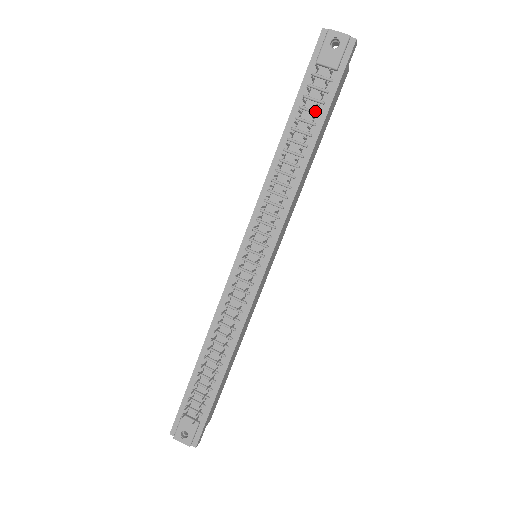
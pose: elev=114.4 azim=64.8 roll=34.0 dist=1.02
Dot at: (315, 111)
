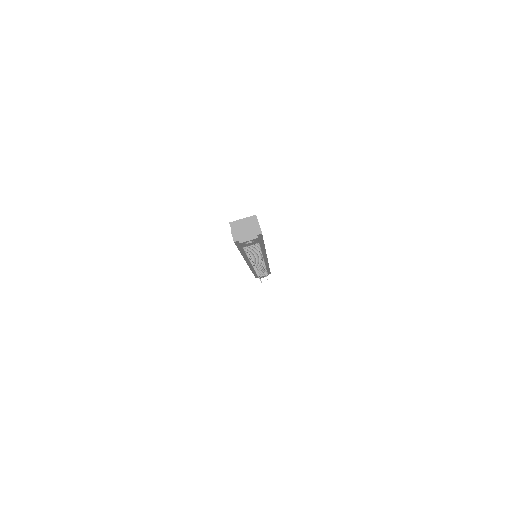
Dot at: occluded
